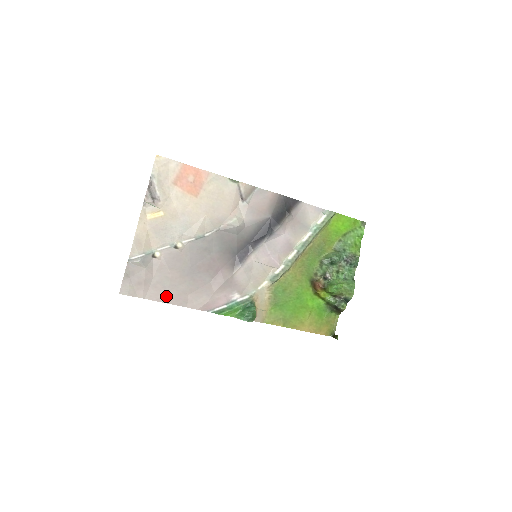
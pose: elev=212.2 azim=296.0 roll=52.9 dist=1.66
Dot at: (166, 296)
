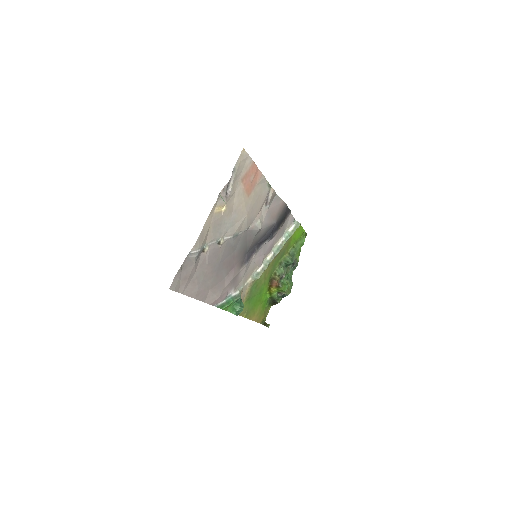
Dot at: (197, 291)
